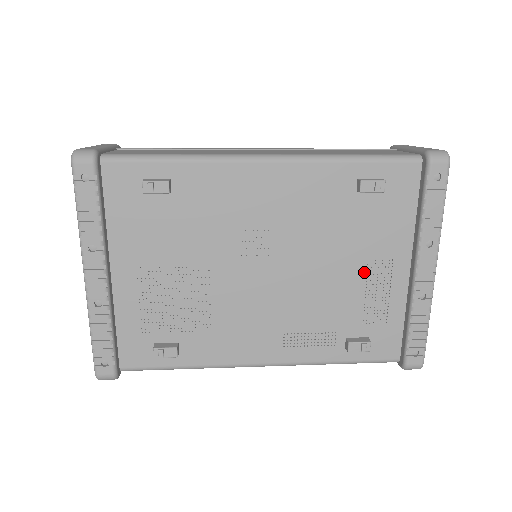
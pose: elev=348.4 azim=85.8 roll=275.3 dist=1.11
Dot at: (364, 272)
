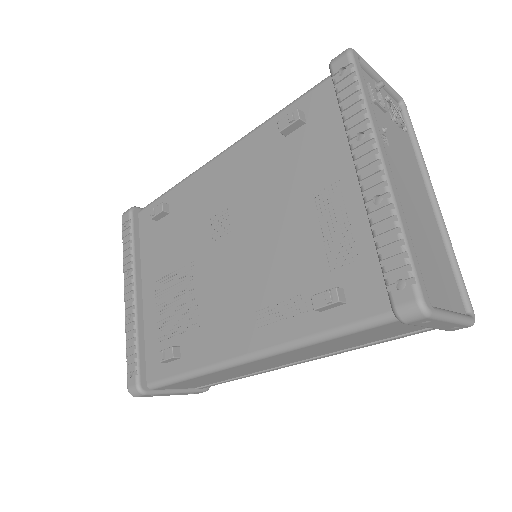
Dot at: (314, 209)
